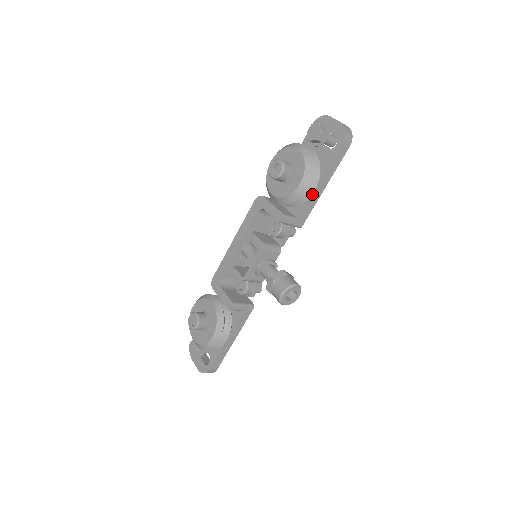
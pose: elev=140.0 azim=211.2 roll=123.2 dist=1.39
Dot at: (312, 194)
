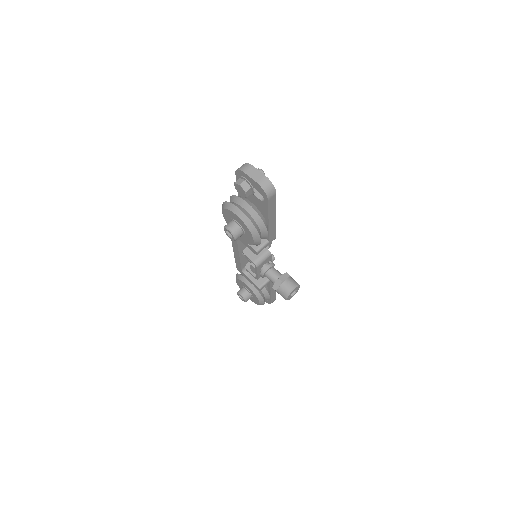
Dot at: (268, 229)
